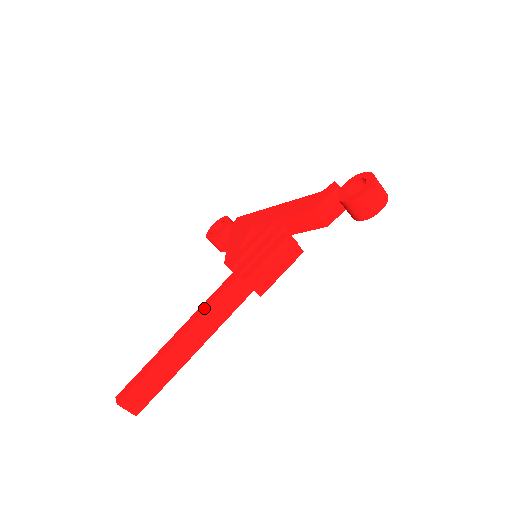
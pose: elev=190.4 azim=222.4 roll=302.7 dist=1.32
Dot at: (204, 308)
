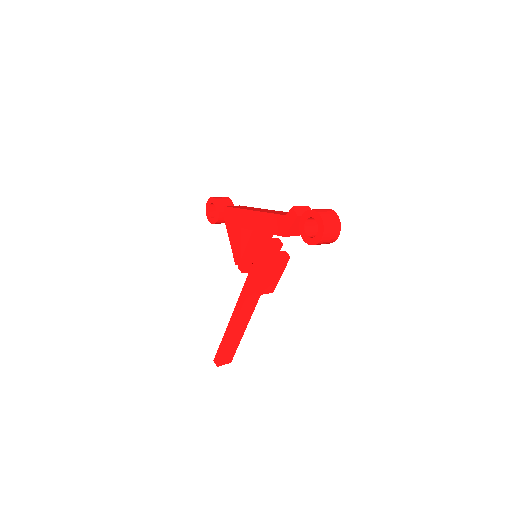
Dot at: (239, 309)
